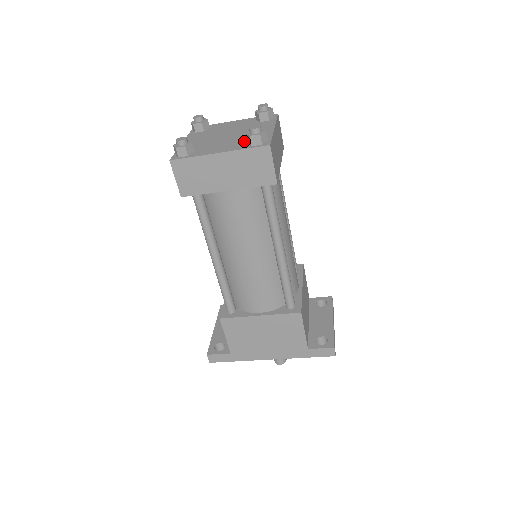
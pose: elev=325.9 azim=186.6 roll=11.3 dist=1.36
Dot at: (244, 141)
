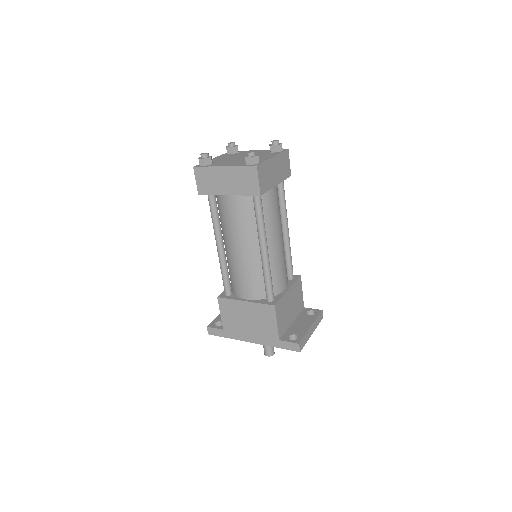
Dot at: occluded
